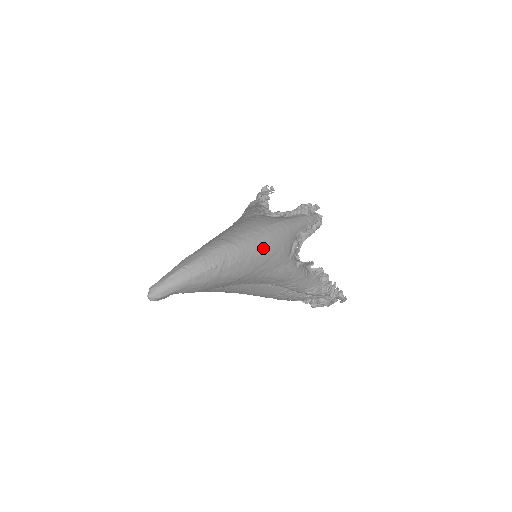
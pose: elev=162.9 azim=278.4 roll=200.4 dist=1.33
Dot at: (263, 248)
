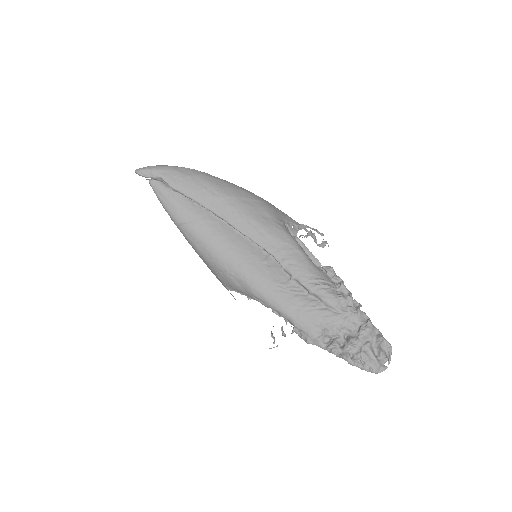
Dot at: (249, 192)
